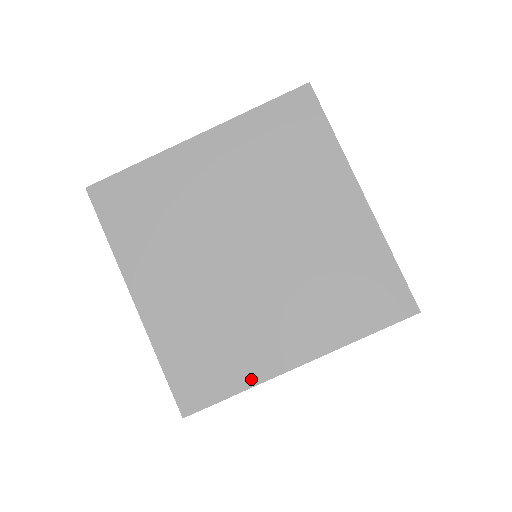
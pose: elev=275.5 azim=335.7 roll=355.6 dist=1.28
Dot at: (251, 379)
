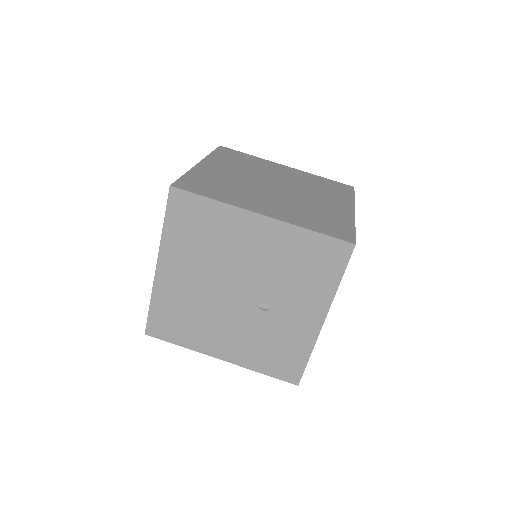
Dot at: (350, 221)
